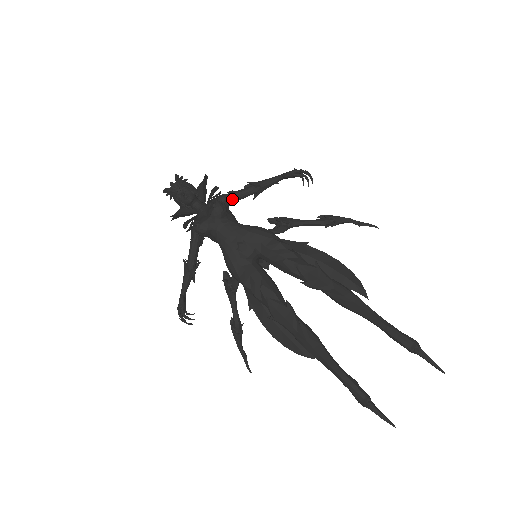
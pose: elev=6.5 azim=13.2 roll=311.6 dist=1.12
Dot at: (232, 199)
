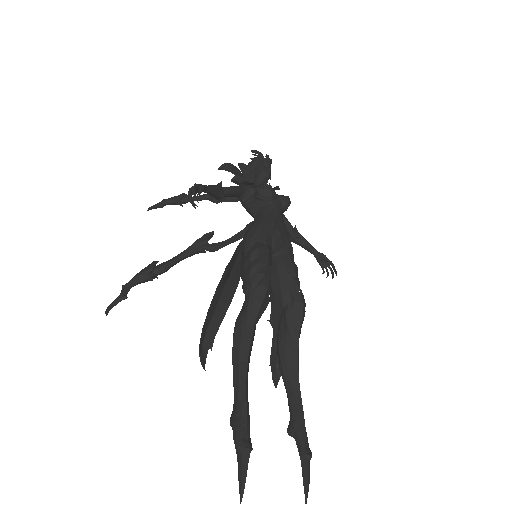
Dot at: occluded
